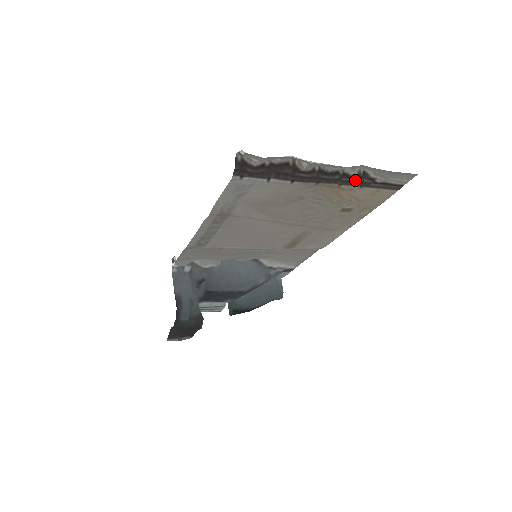
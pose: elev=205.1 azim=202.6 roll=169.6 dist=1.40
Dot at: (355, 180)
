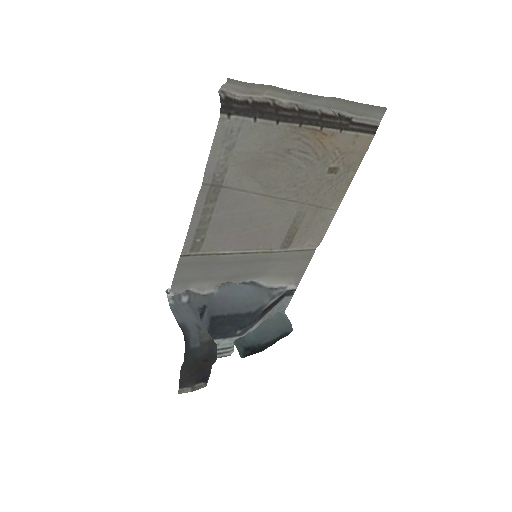
Dot at: (334, 121)
